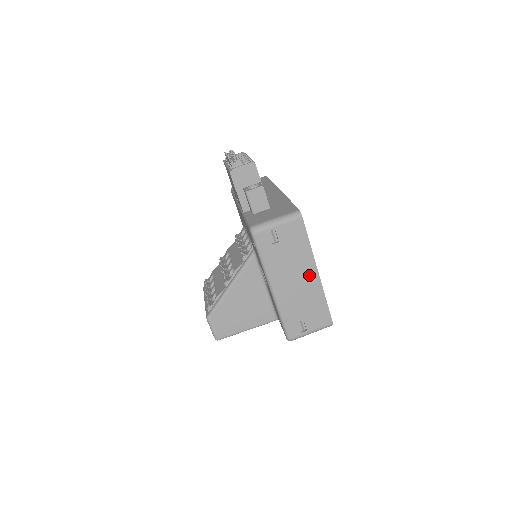
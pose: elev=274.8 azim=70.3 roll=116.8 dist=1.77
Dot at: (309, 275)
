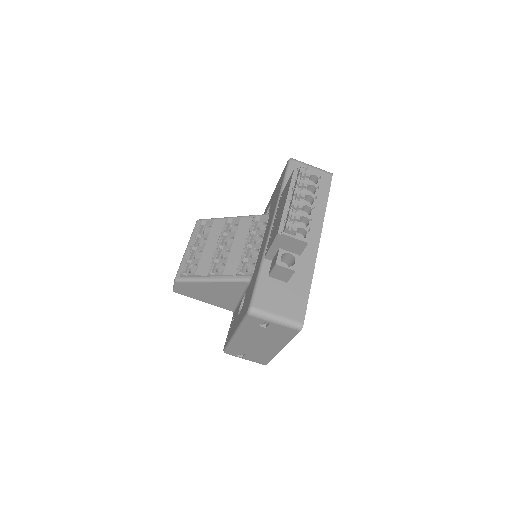
Dot at: (272, 347)
